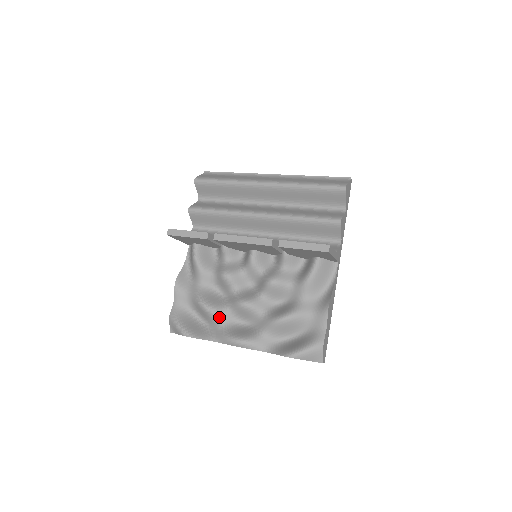
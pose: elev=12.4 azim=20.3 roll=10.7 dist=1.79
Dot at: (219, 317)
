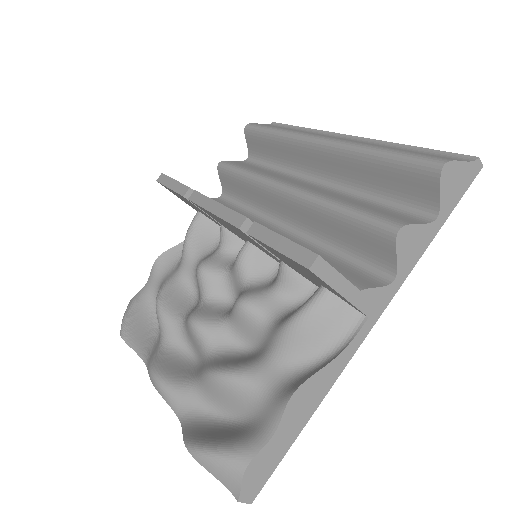
Dot at: (165, 328)
